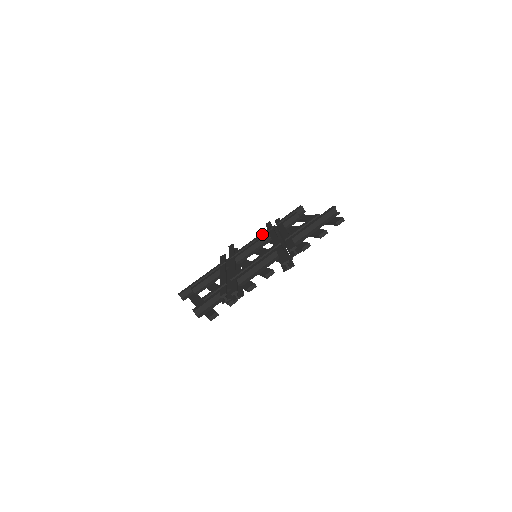
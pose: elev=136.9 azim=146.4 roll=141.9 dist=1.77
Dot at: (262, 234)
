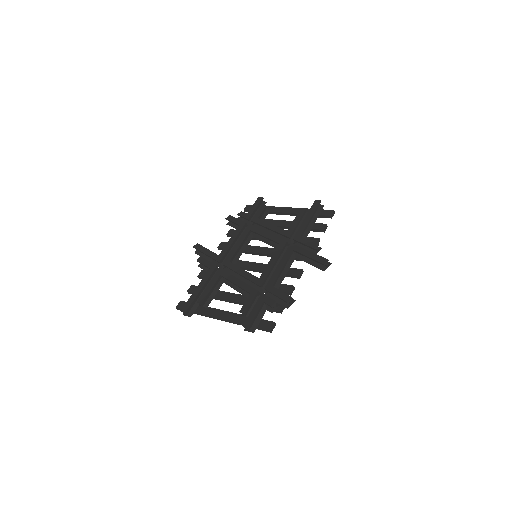
Dot at: (239, 231)
